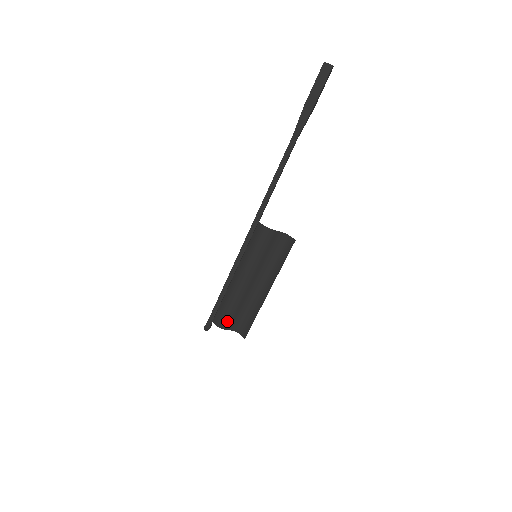
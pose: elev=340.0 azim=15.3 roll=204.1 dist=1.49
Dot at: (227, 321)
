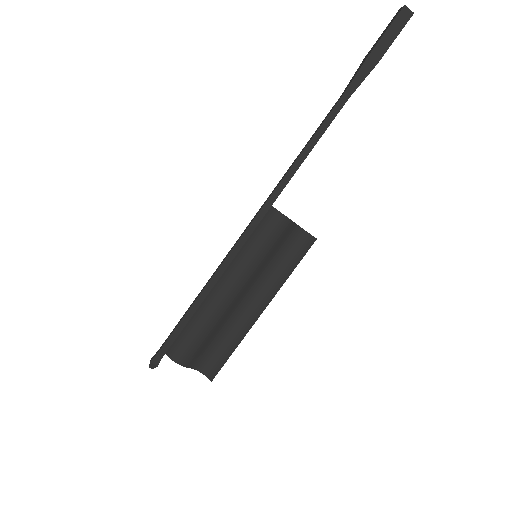
Dot at: (191, 353)
